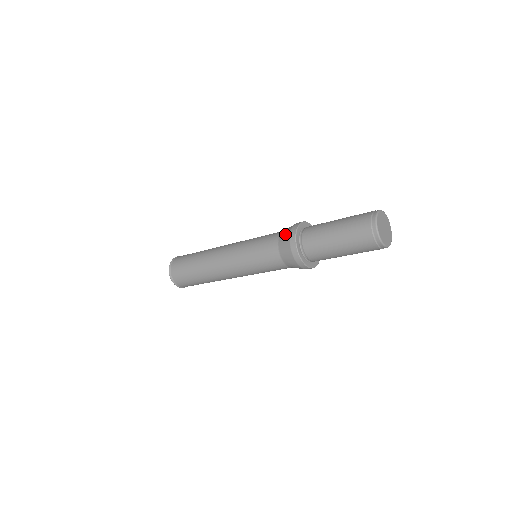
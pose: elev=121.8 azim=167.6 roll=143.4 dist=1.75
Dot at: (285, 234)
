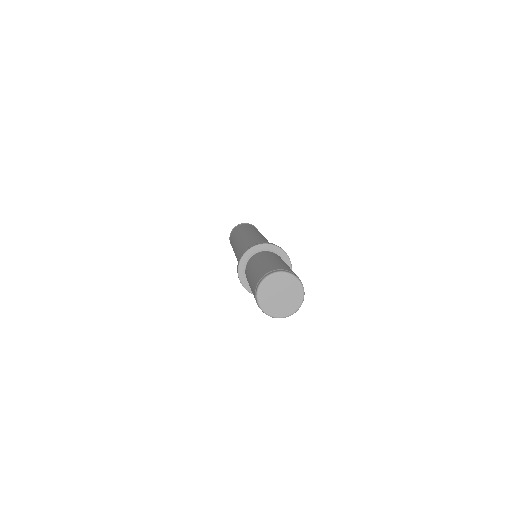
Dot at: occluded
